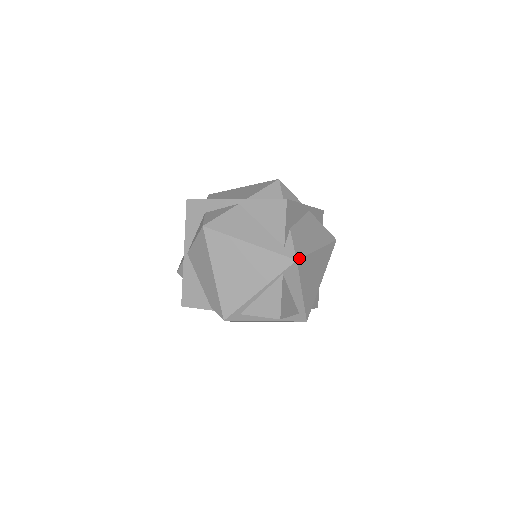
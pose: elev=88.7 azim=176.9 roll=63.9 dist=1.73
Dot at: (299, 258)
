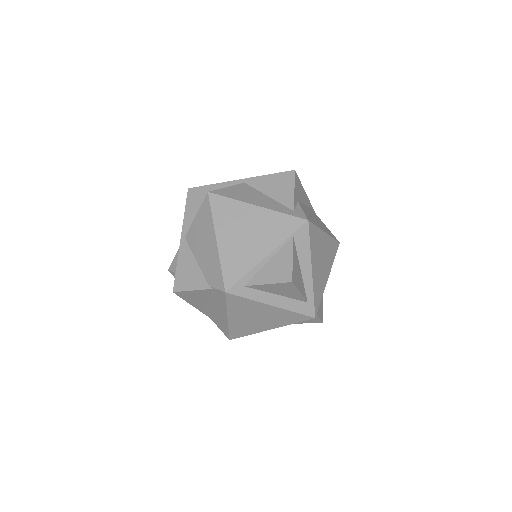
Dot at: (310, 221)
